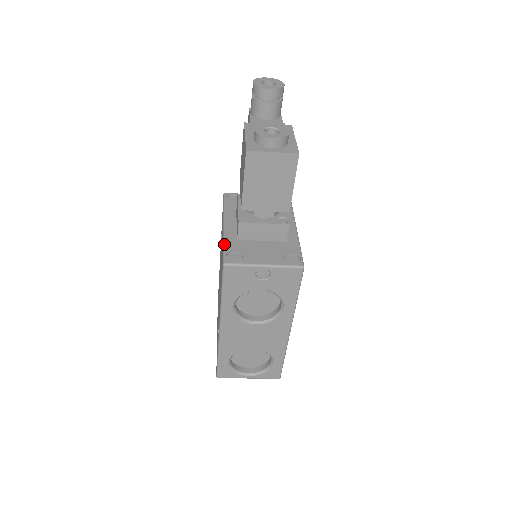
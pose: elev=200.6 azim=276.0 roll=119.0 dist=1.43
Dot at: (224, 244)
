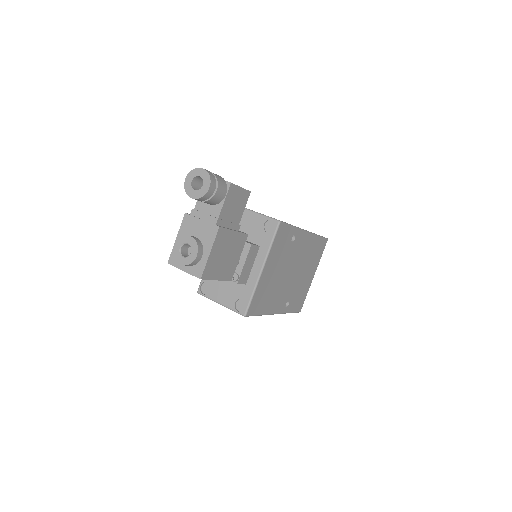
Dot at: occluded
